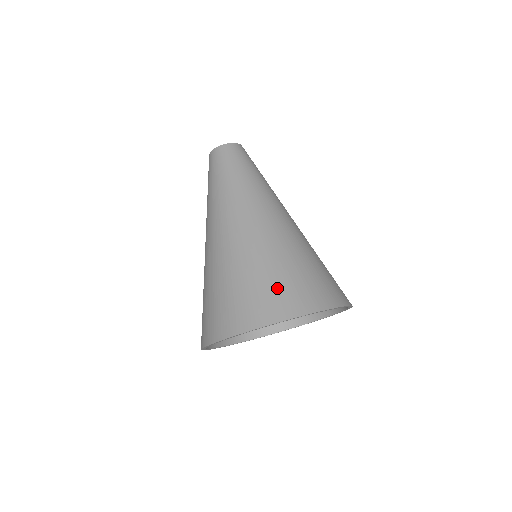
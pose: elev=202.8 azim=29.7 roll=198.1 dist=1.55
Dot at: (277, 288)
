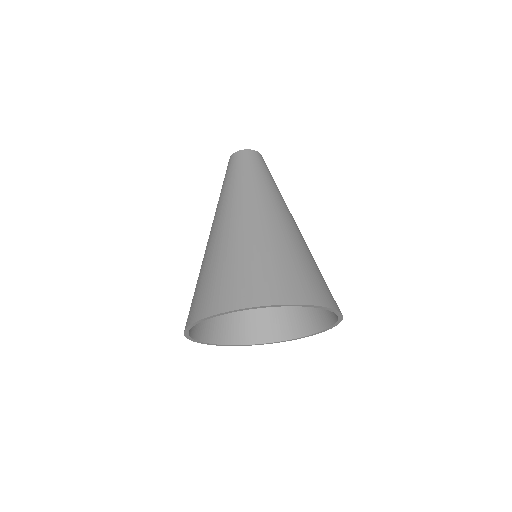
Dot at: (321, 281)
